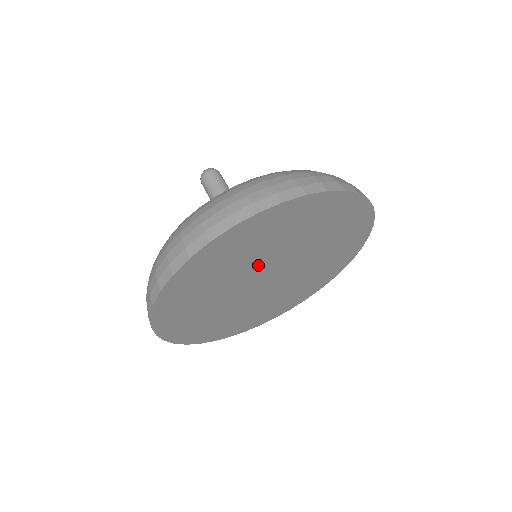
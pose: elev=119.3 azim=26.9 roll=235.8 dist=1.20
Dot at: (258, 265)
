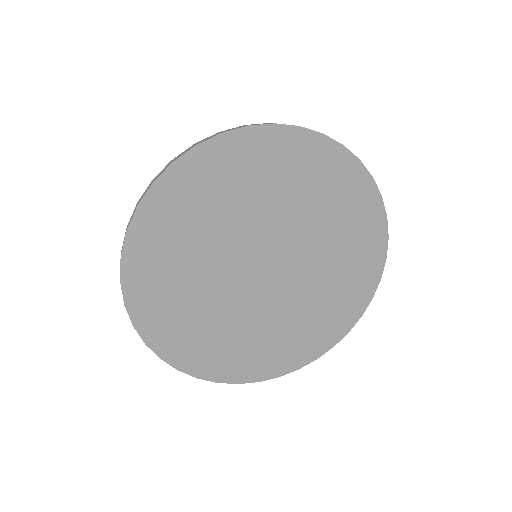
Dot at: (228, 252)
